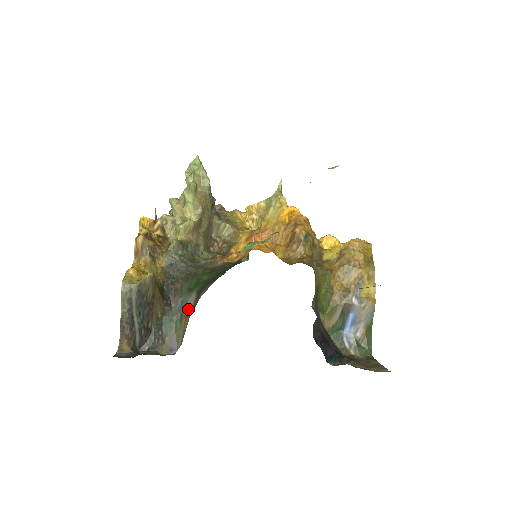
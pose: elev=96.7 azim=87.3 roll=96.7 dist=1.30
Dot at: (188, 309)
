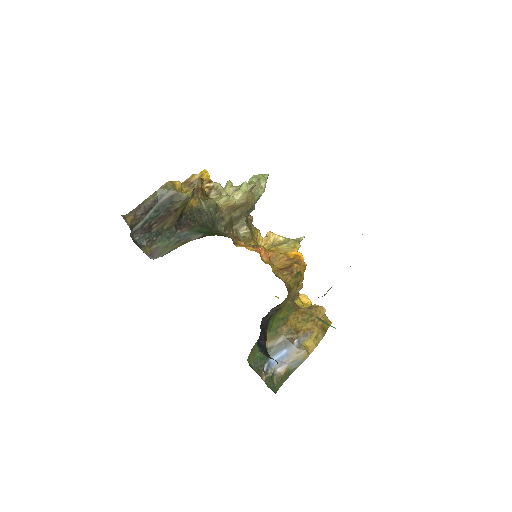
Dot at: (188, 240)
